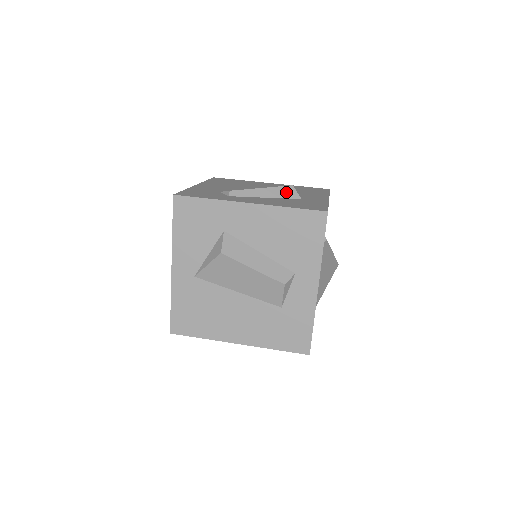
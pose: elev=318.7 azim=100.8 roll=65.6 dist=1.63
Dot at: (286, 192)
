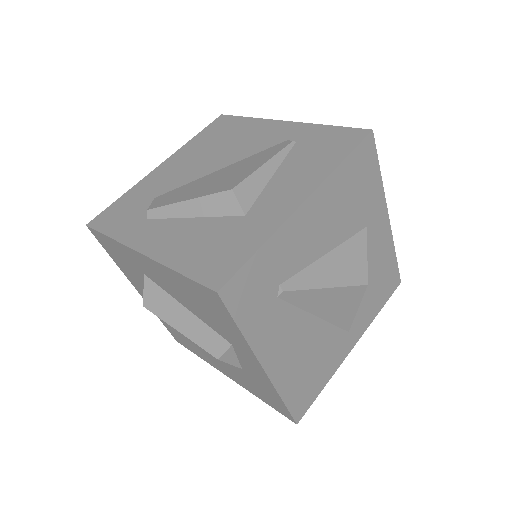
Dot at: (221, 204)
